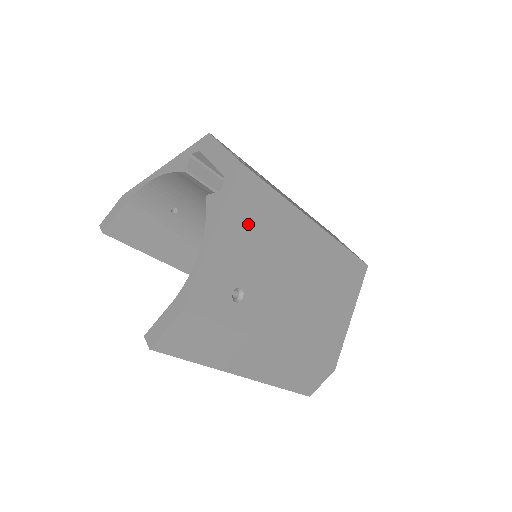
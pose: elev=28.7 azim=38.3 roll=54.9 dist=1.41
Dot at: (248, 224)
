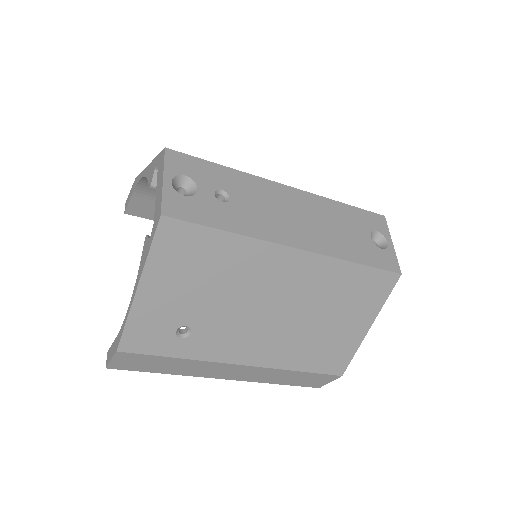
Dot at: (184, 270)
